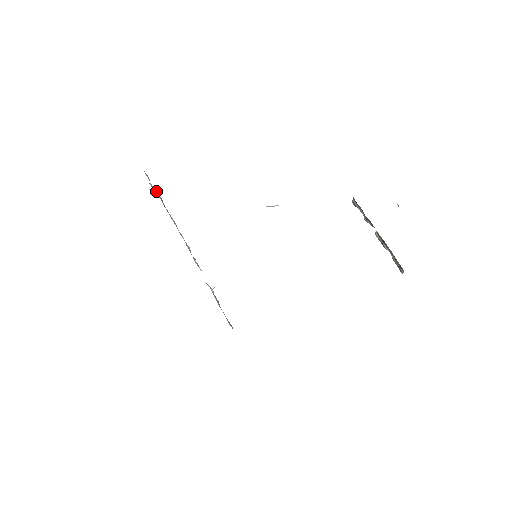
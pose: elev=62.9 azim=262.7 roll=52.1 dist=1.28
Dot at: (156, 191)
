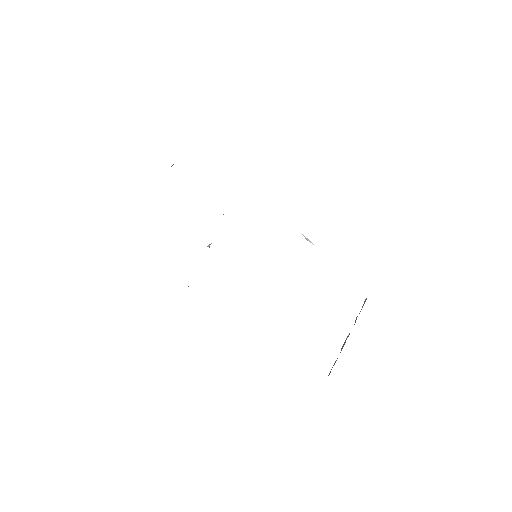
Dot at: occluded
